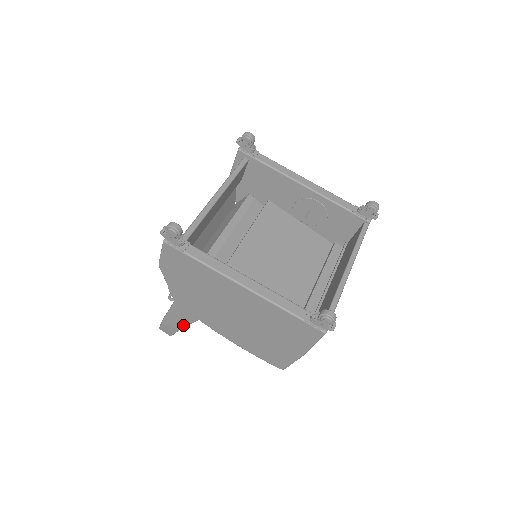
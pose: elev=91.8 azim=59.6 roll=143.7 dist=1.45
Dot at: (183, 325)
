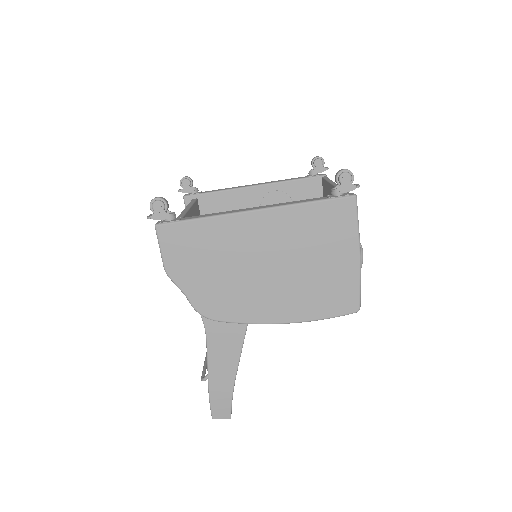
Dot at: (233, 373)
